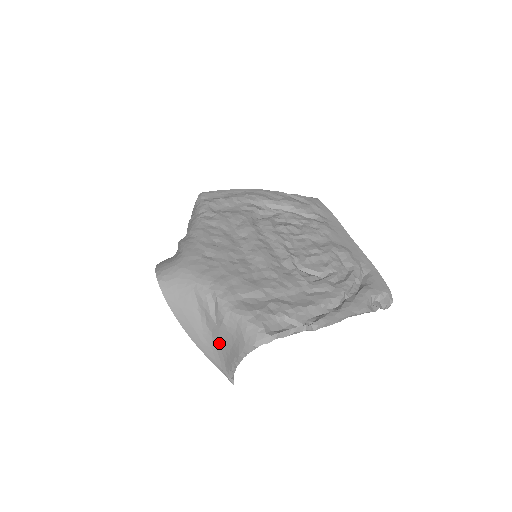
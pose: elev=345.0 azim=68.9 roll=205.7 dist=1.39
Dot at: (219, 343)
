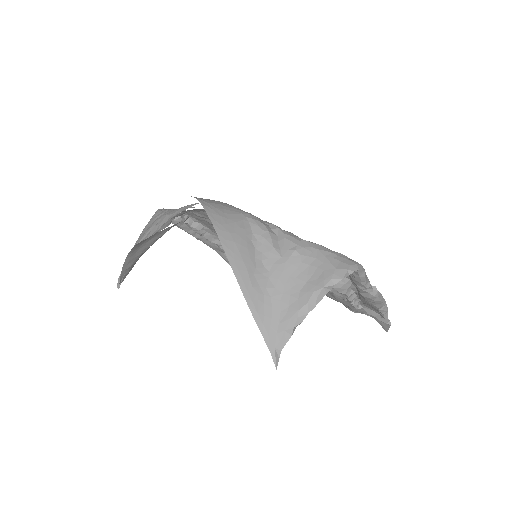
Dot at: (280, 285)
